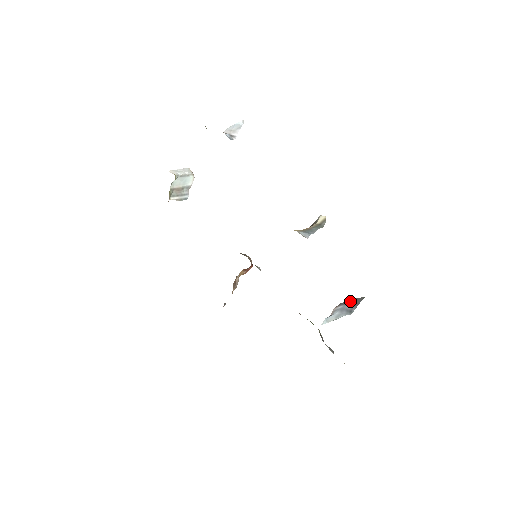
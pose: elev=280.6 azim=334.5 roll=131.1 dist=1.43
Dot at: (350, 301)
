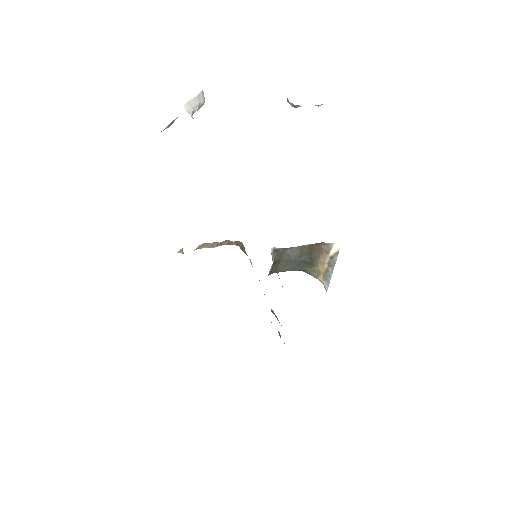
Dot at: occluded
